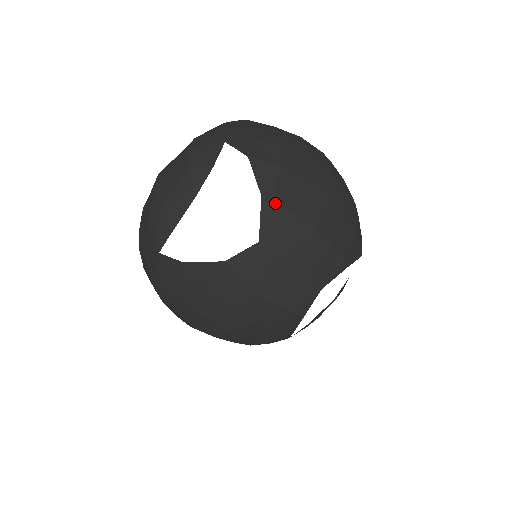
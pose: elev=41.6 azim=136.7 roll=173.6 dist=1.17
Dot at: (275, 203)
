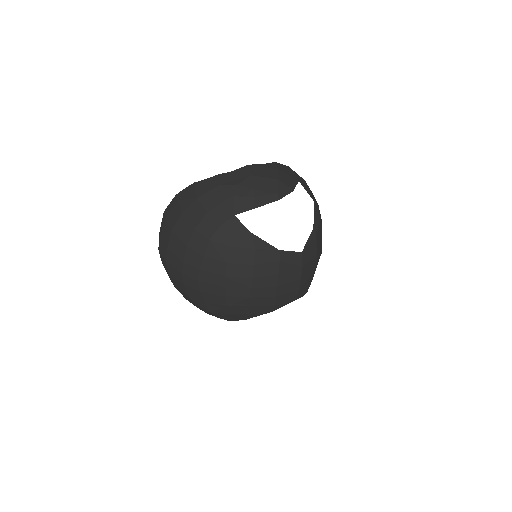
Dot at: (316, 237)
